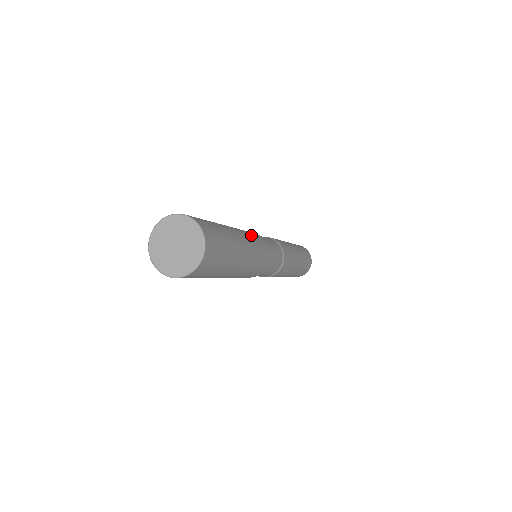
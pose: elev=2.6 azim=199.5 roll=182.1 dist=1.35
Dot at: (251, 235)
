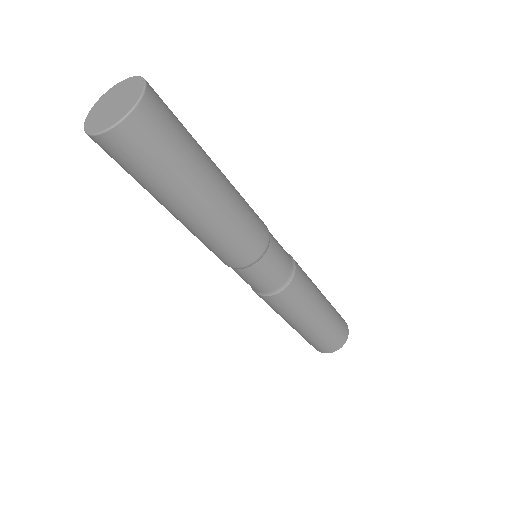
Dot at: (245, 211)
